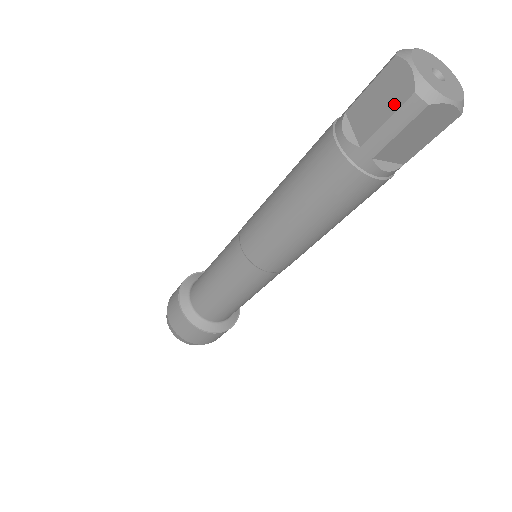
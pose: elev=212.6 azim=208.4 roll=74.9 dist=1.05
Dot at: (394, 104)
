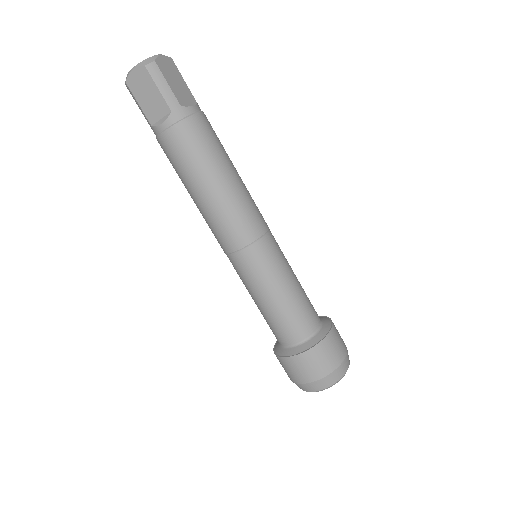
Dot at: occluded
